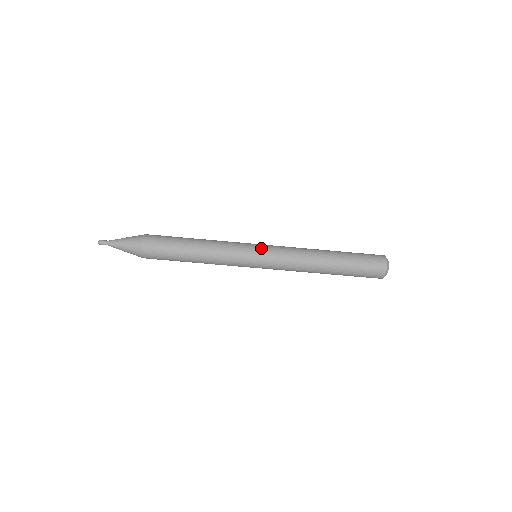
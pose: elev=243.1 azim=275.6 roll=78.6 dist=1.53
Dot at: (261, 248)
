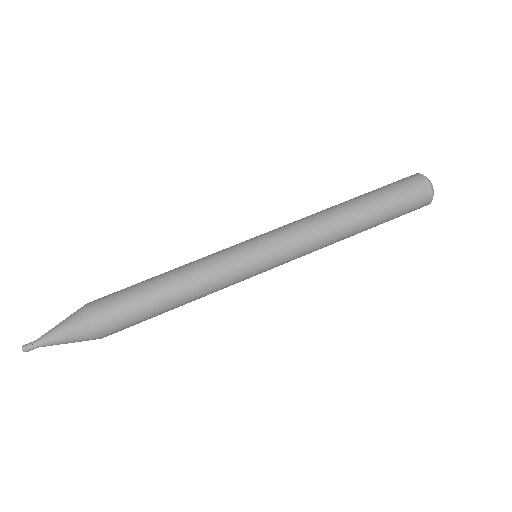
Dot at: (256, 237)
